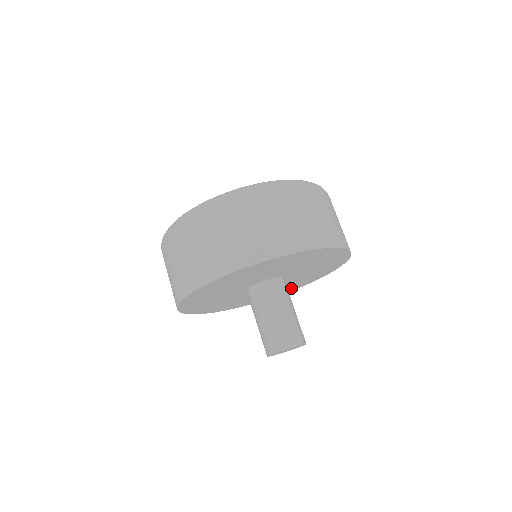
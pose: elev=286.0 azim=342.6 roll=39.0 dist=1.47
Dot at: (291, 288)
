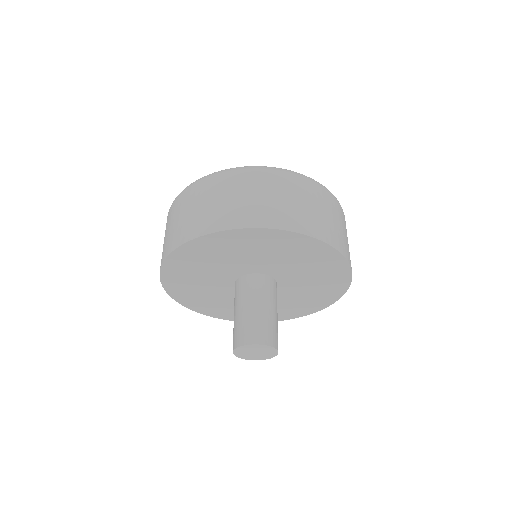
Dot at: (319, 301)
